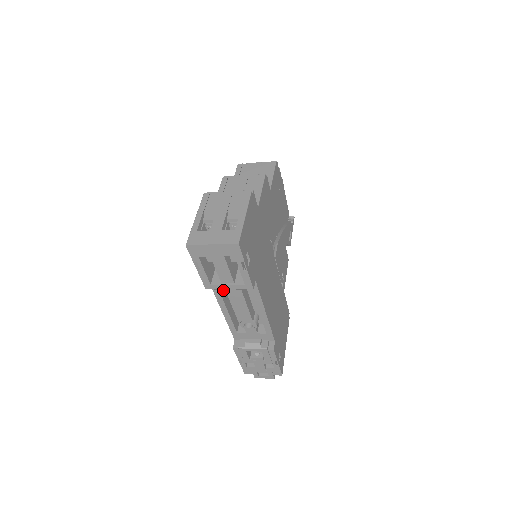
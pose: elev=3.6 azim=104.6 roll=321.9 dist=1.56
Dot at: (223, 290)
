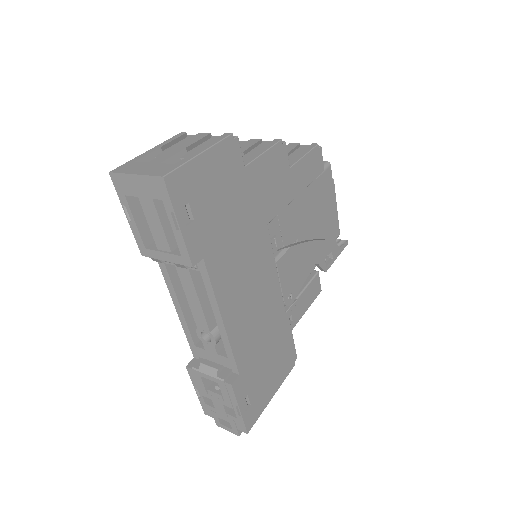
Dot at: occluded
